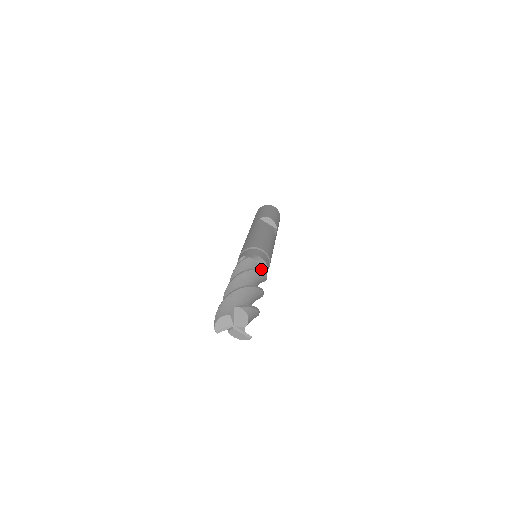
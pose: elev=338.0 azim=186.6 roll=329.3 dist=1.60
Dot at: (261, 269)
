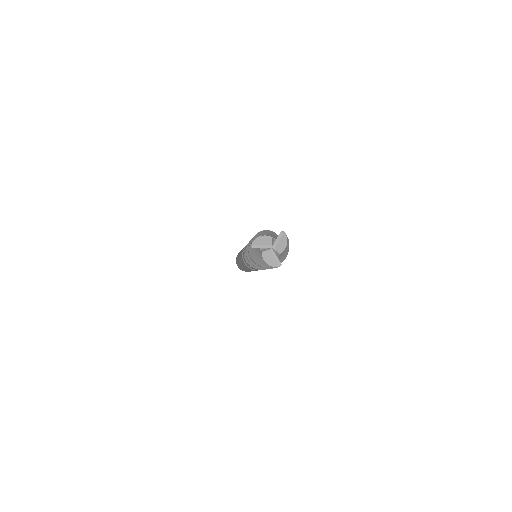
Dot at: occluded
